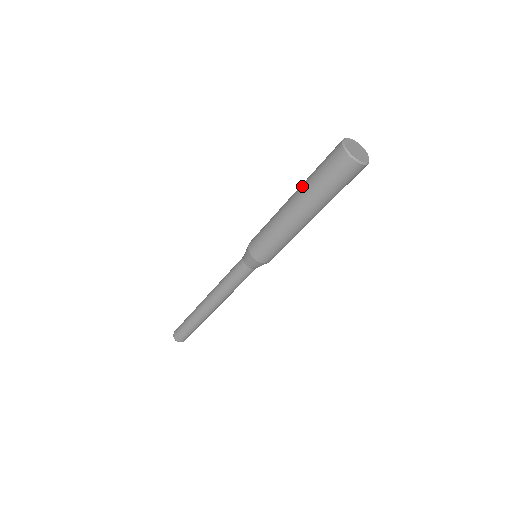
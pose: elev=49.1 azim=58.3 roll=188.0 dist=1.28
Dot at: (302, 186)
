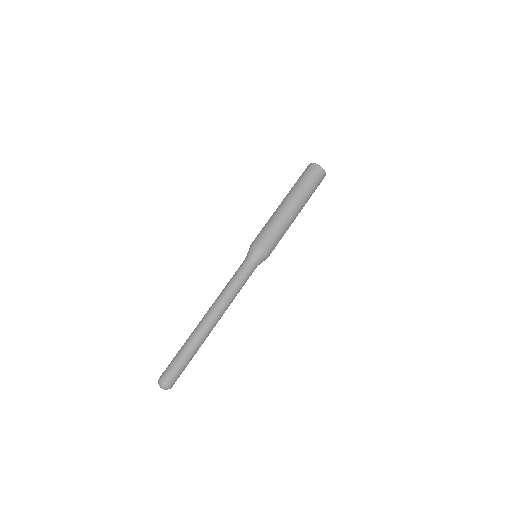
Dot at: occluded
